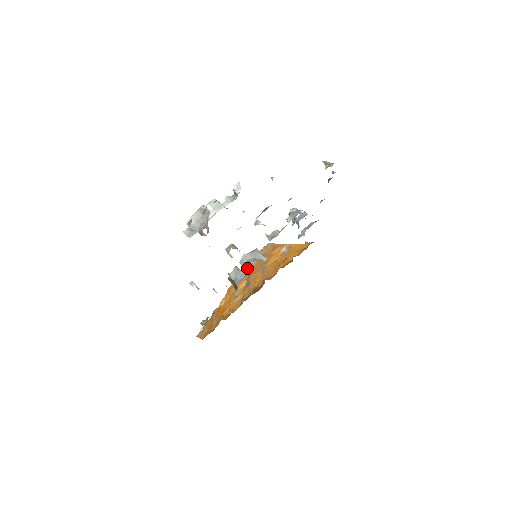
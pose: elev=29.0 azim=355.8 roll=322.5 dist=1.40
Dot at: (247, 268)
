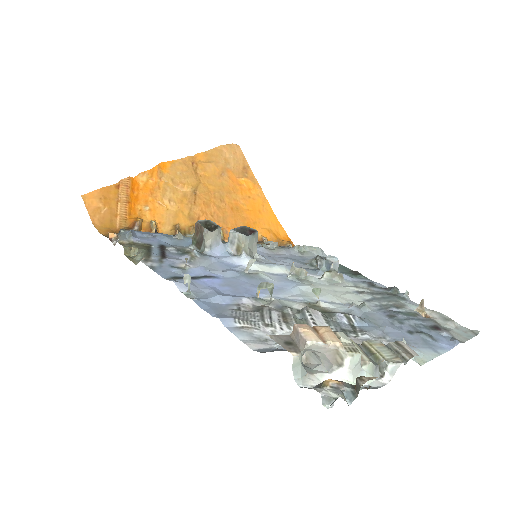
Dot at: (232, 247)
